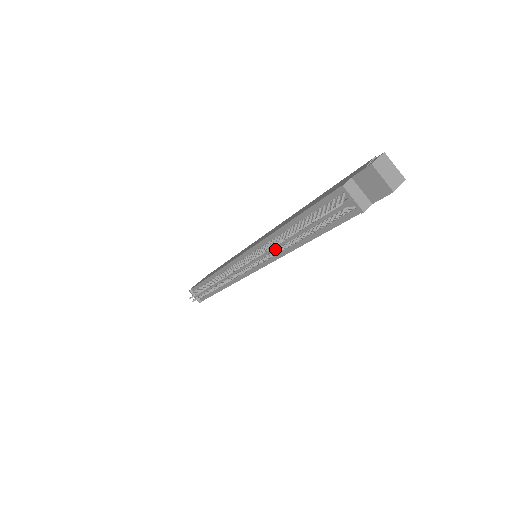
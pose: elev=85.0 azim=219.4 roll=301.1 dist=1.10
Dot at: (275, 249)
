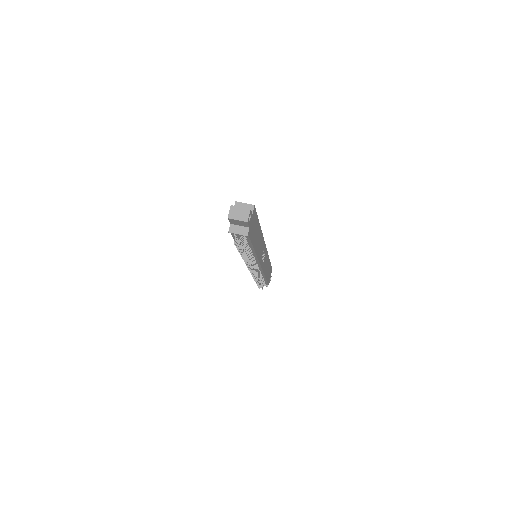
Dot at: (250, 257)
